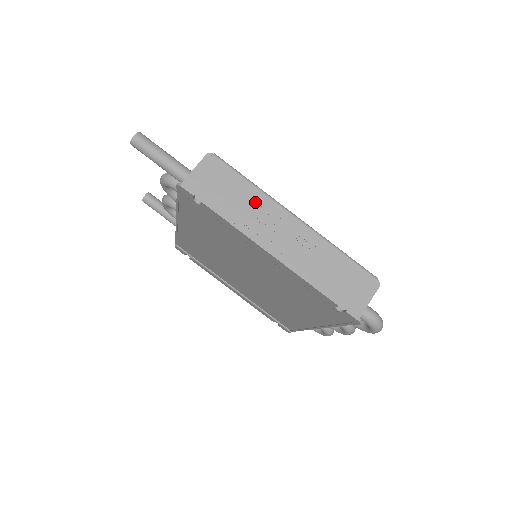
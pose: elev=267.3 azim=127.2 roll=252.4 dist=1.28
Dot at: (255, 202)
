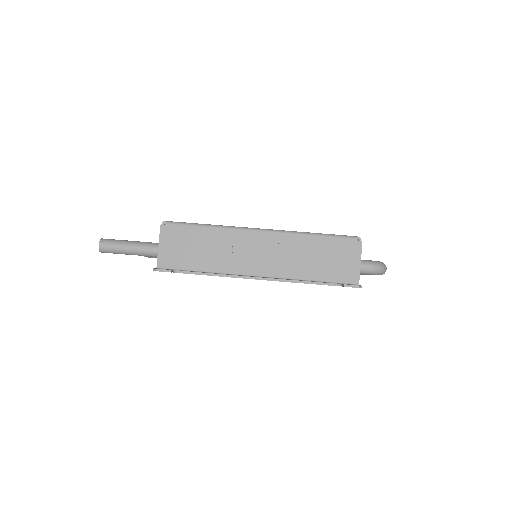
Dot at: (221, 240)
